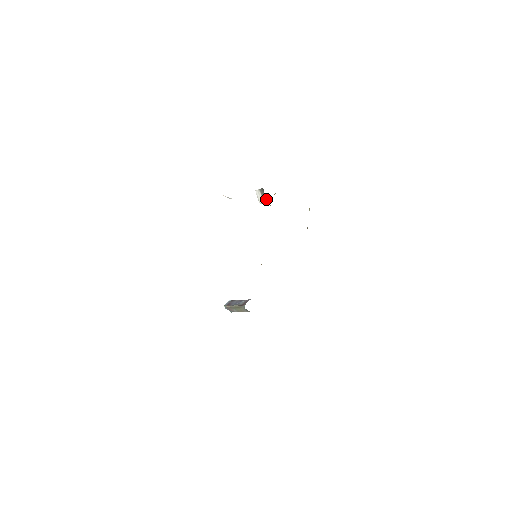
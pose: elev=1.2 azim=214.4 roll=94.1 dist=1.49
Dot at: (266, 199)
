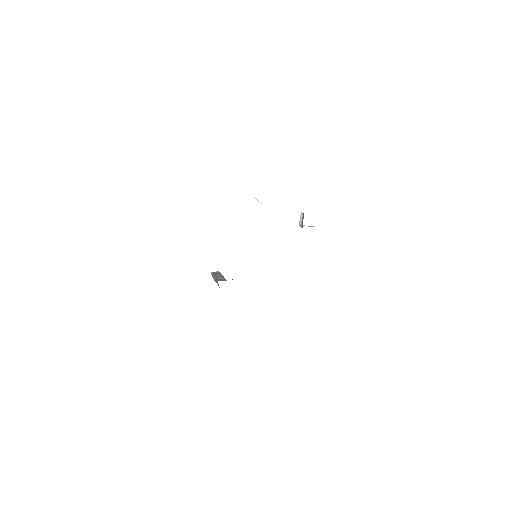
Dot at: occluded
